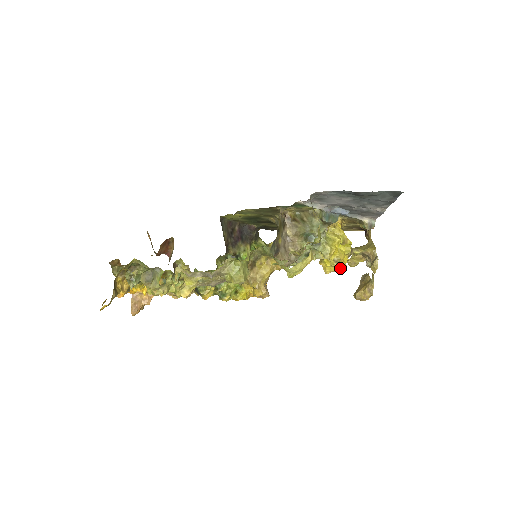
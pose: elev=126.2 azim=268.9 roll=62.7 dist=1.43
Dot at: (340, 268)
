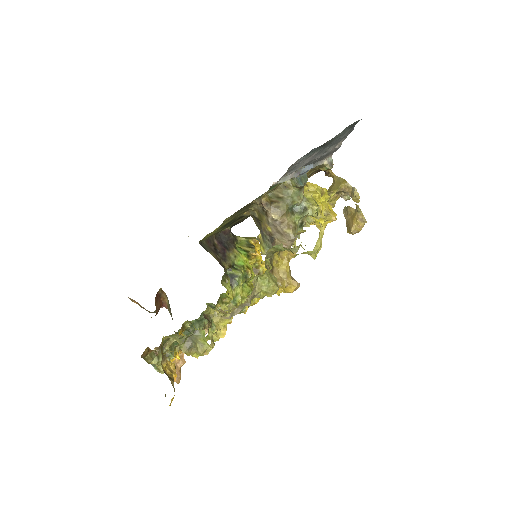
Dot at: (333, 218)
